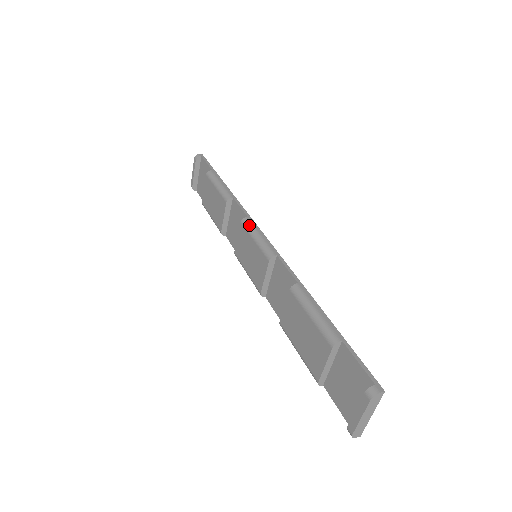
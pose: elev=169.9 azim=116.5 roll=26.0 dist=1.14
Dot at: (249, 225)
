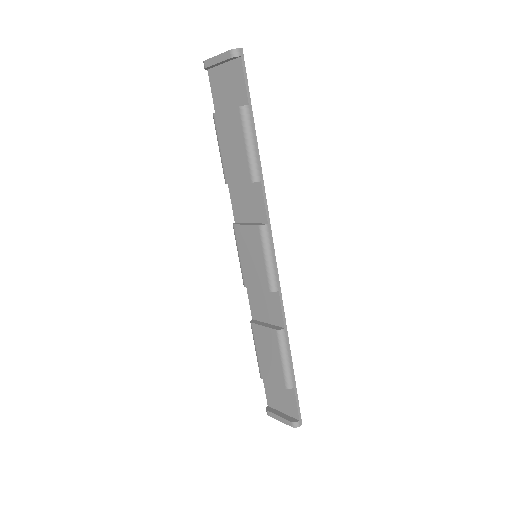
Dot at: (266, 239)
